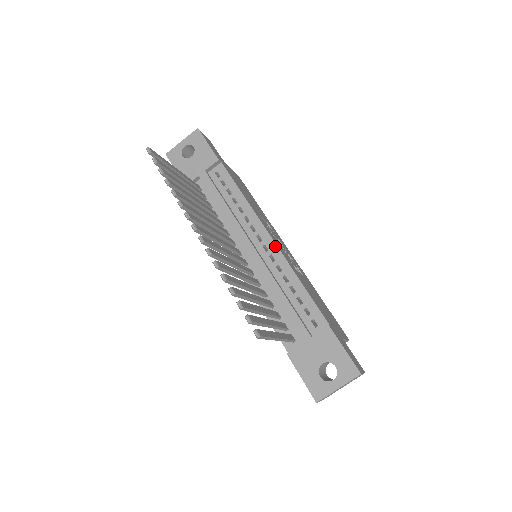
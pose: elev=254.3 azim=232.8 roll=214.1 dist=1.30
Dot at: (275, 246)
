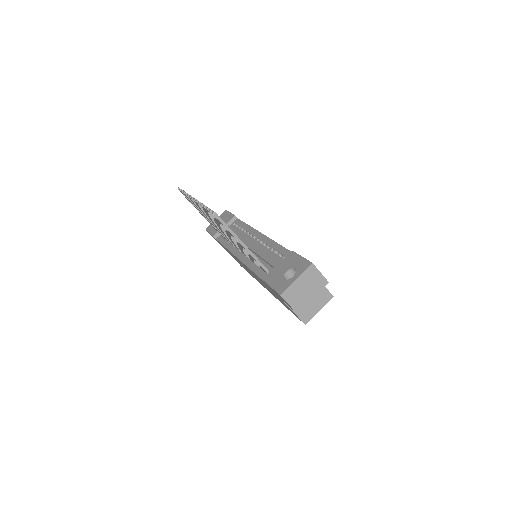
Dot at: (264, 236)
